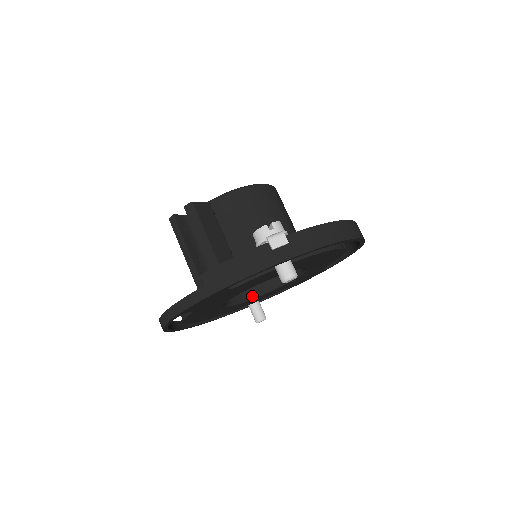
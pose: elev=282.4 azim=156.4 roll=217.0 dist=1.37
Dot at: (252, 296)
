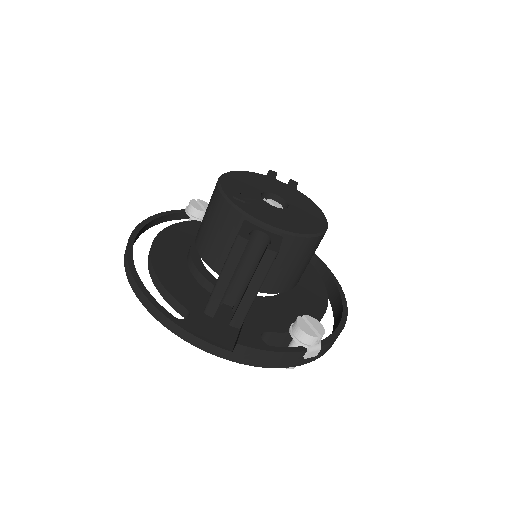
Dot at: occluded
